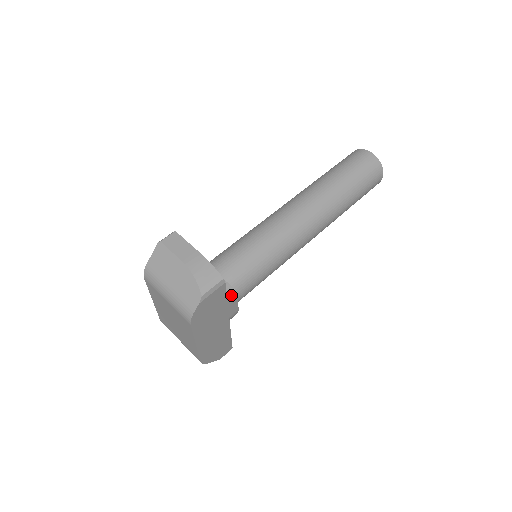
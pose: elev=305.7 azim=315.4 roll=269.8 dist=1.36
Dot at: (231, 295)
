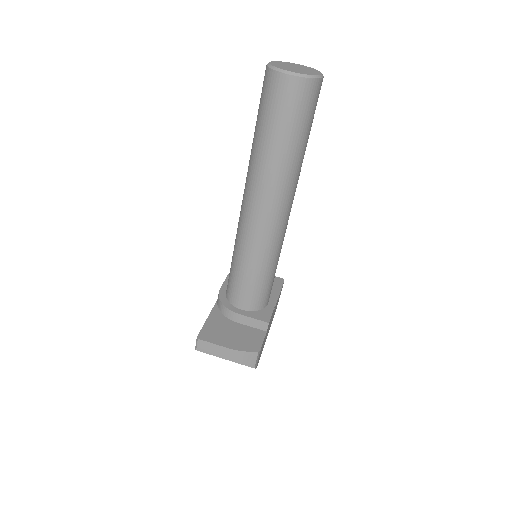
Dot at: (267, 328)
